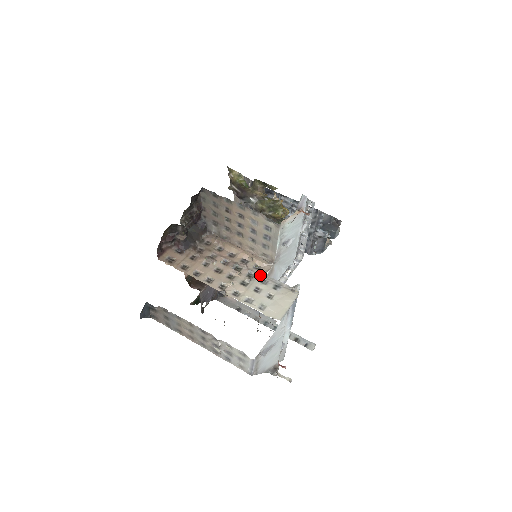
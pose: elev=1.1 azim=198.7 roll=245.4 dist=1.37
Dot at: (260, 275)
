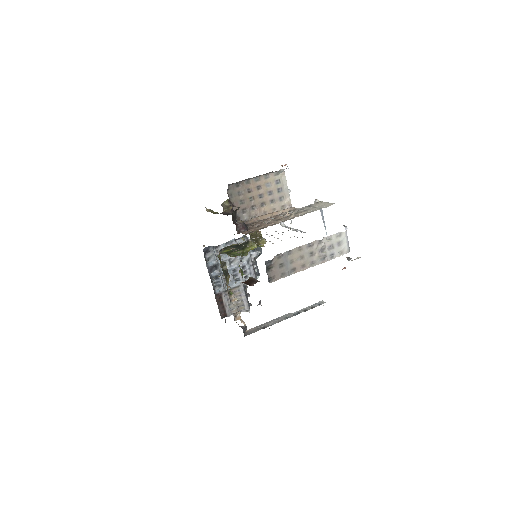
Dot at: (296, 210)
